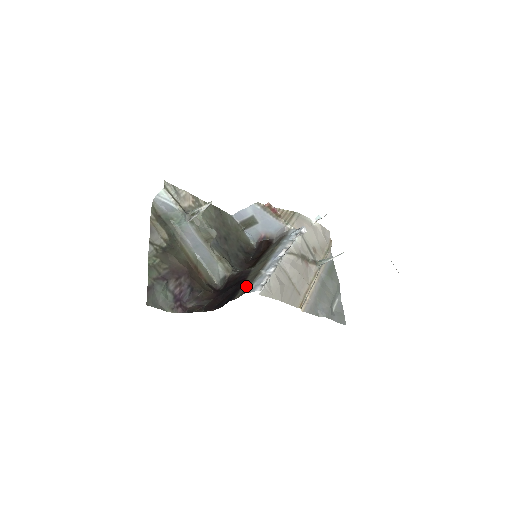
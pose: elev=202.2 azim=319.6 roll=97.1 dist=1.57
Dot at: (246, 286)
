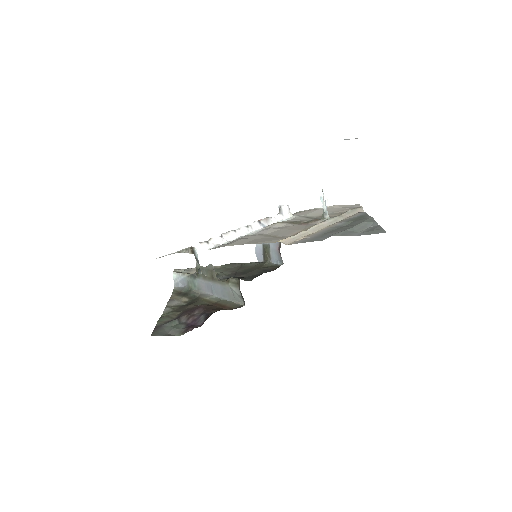
Dot at: occluded
